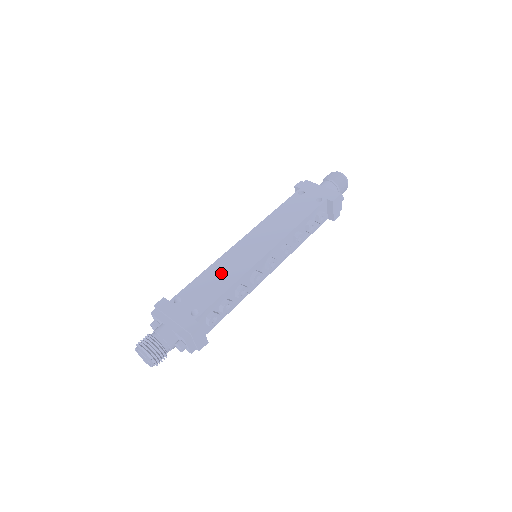
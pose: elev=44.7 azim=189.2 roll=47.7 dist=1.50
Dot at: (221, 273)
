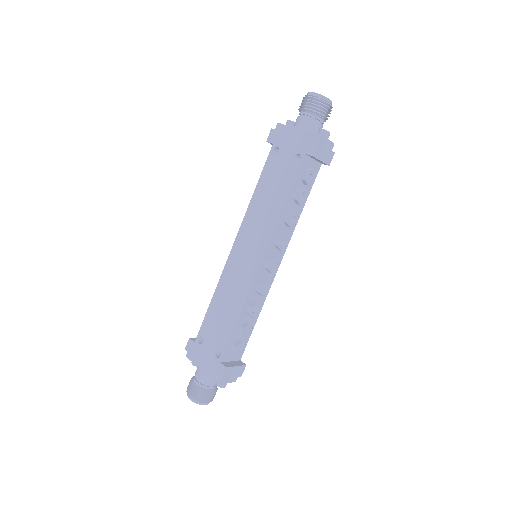
Dot at: (226, 299)
